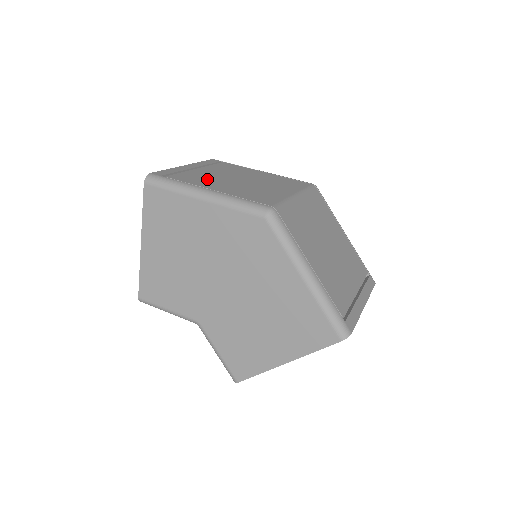
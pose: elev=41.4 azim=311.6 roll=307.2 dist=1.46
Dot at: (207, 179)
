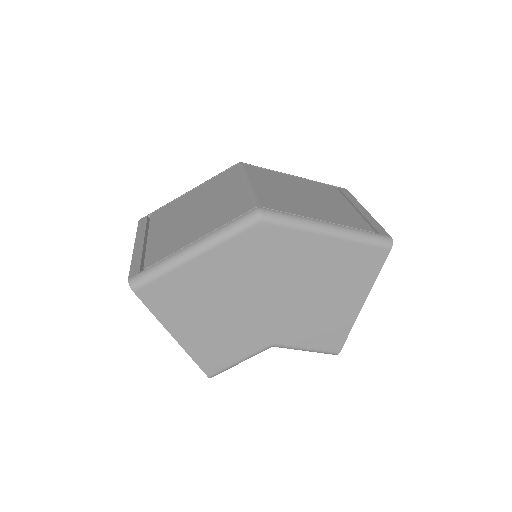
Dot at: (172, 238)
